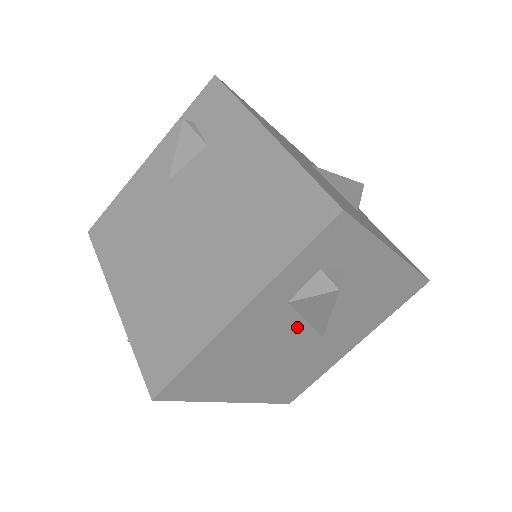
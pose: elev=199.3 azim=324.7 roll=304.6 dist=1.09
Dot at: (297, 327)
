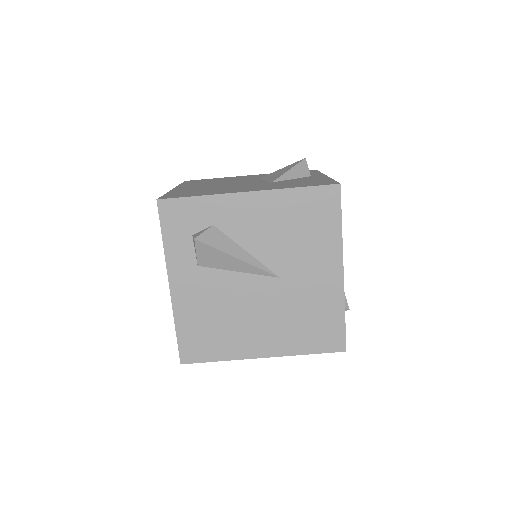
Dot at: (235, 279)
